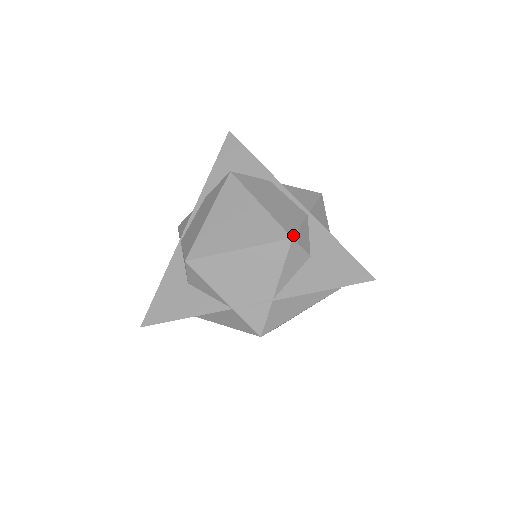
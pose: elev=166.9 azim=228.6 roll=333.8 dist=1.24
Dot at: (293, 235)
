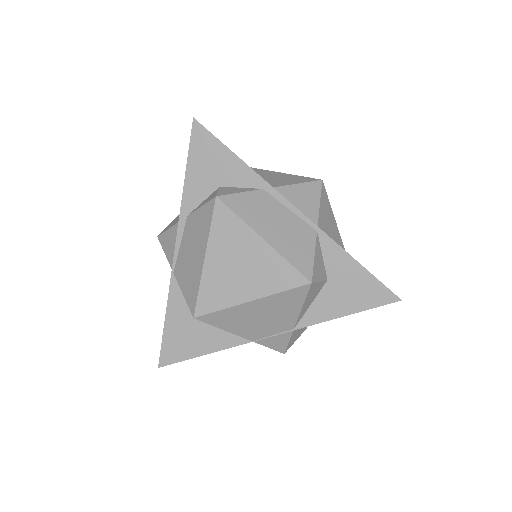
Dot at: (311, 277)
